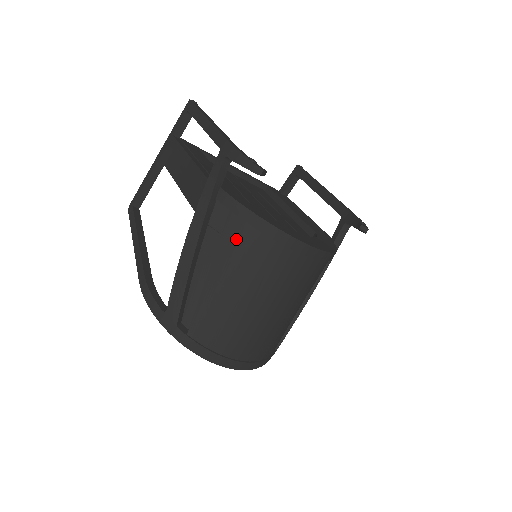
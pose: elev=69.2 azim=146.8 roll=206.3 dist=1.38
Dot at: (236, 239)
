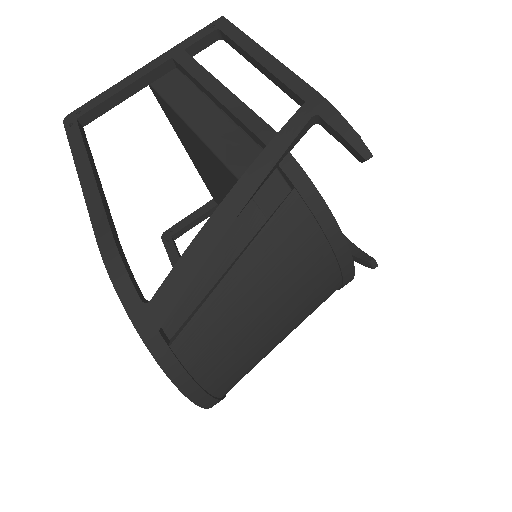
Dot at: (290, 230)
